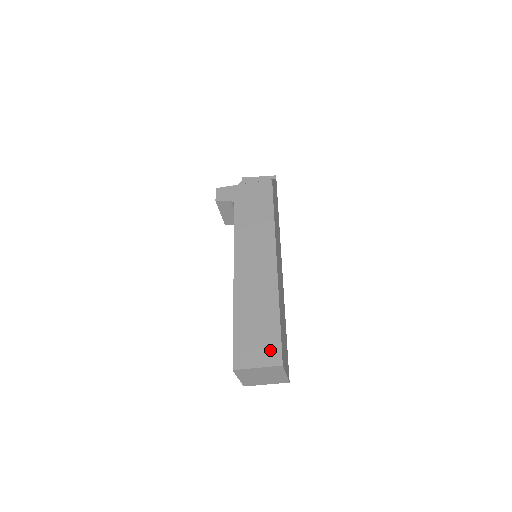
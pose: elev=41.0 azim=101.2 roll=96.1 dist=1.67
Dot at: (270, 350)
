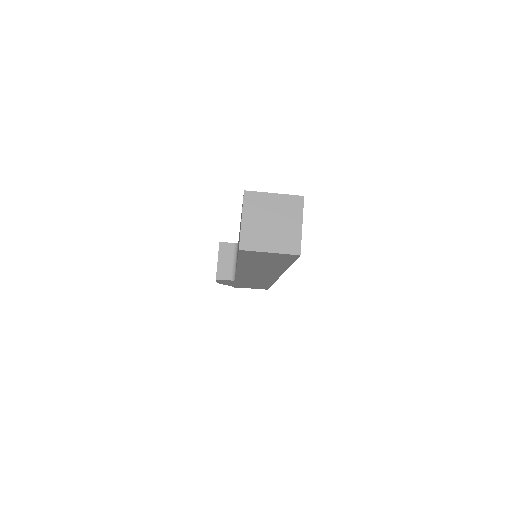
Dot at: occluded
